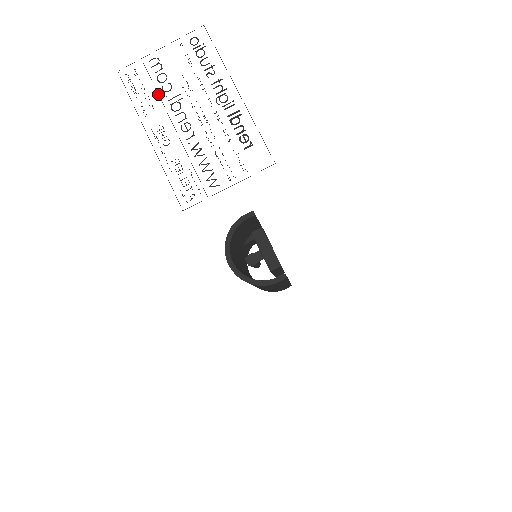
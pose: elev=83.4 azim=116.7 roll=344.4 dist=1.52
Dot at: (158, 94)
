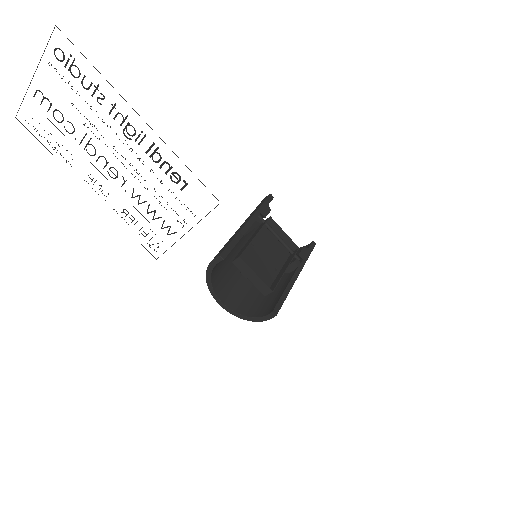
Dot at: occluded
